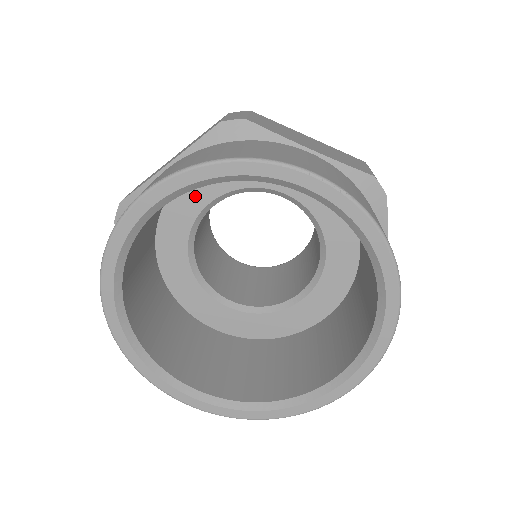
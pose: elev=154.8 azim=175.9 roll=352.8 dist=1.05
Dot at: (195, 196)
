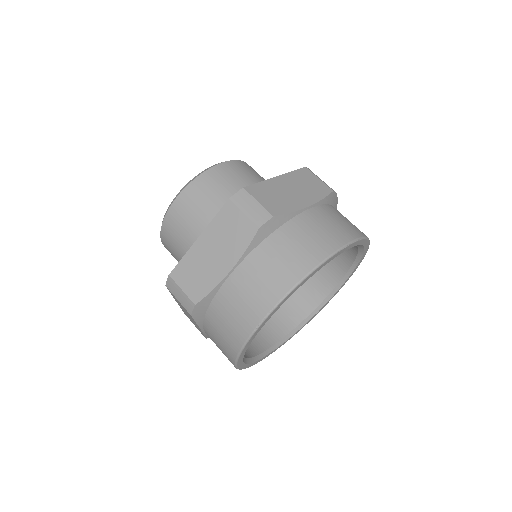
Dot at: occluded
